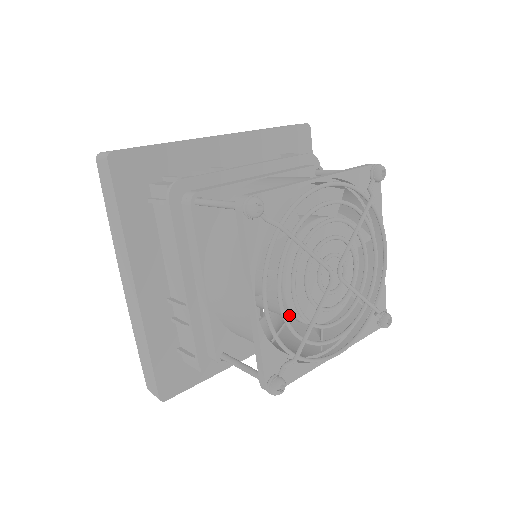
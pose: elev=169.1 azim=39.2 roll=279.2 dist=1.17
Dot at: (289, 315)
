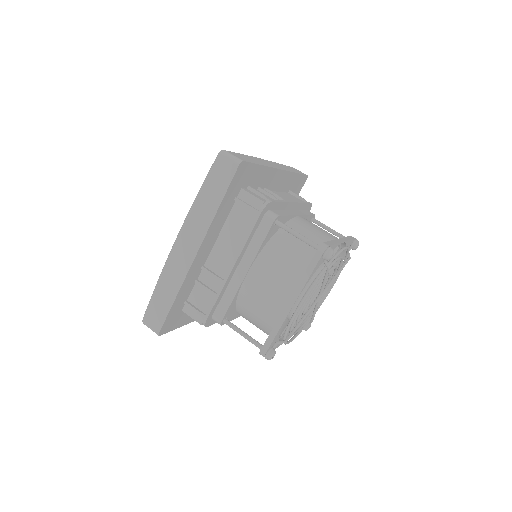
Dot at: occluded
